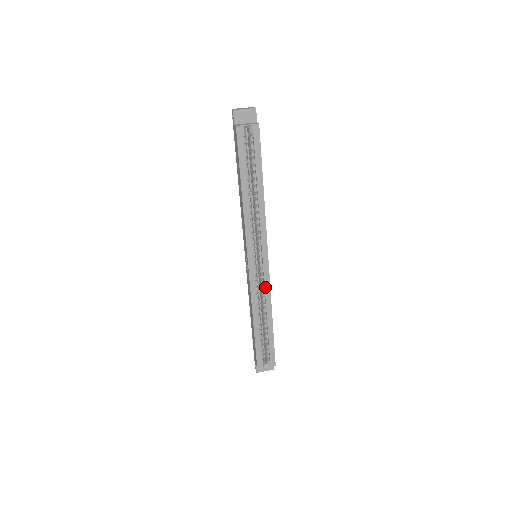
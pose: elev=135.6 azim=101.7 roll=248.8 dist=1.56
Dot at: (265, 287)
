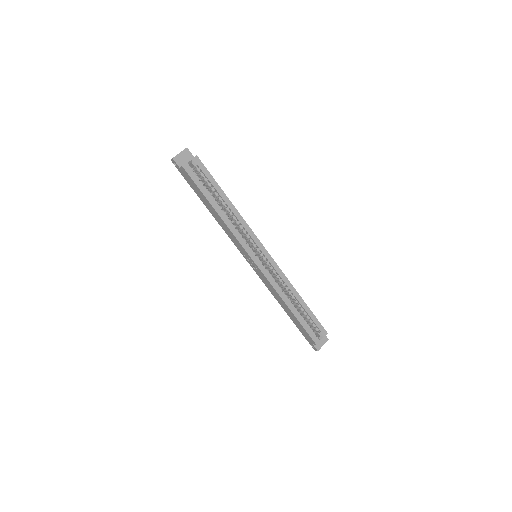
Dot at: (278, 274)
